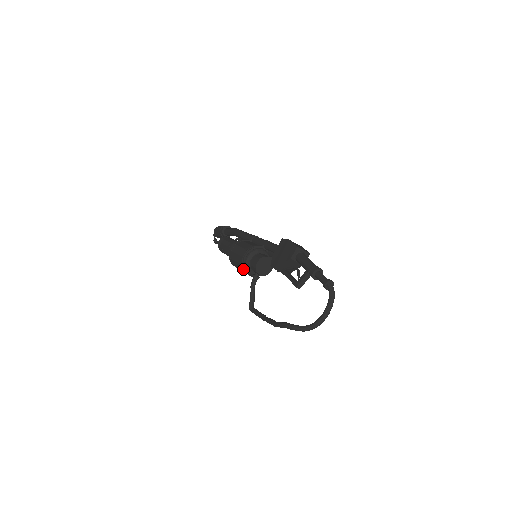
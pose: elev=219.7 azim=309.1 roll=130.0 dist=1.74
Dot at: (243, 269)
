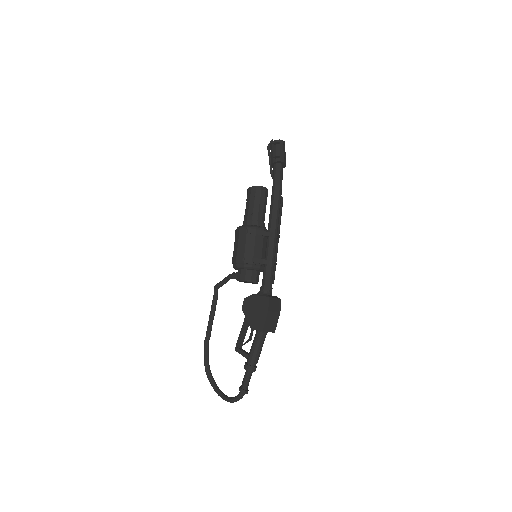
Dot at: occluded
